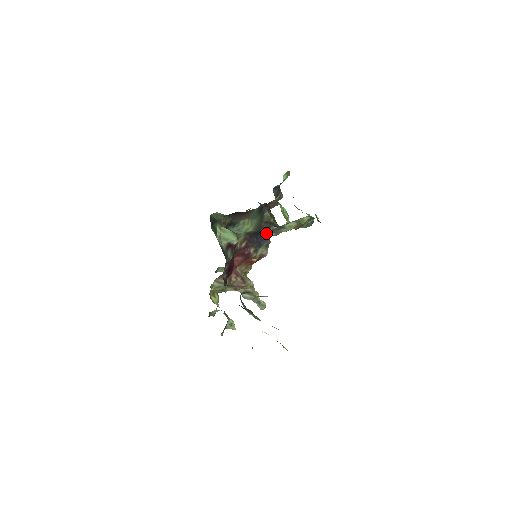
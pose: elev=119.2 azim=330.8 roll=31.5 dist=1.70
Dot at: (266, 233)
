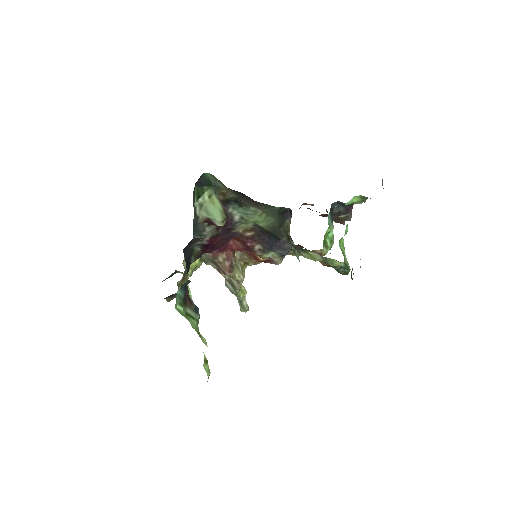
Dot at: (284, 242)
